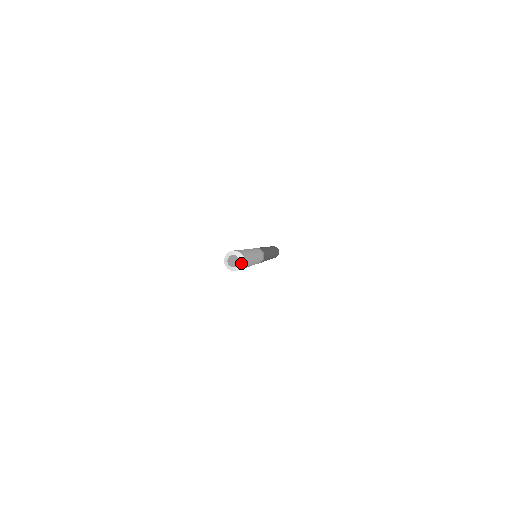
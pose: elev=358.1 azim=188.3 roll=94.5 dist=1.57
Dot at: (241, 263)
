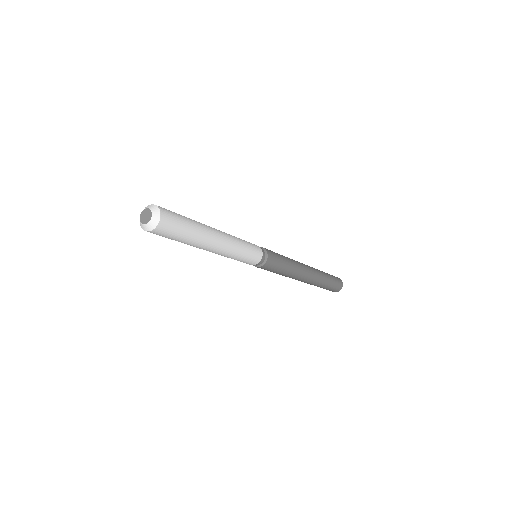
Dot at: (155, 218)
